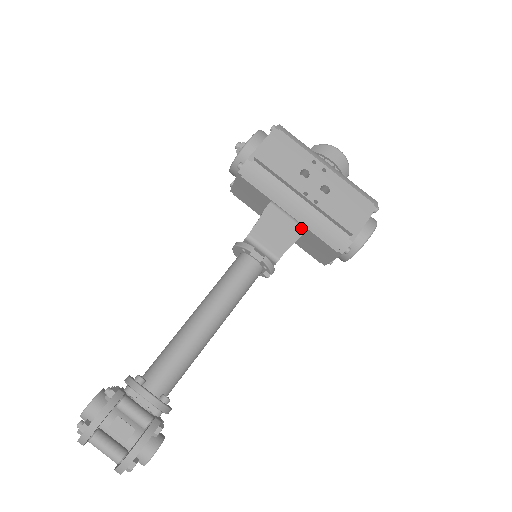
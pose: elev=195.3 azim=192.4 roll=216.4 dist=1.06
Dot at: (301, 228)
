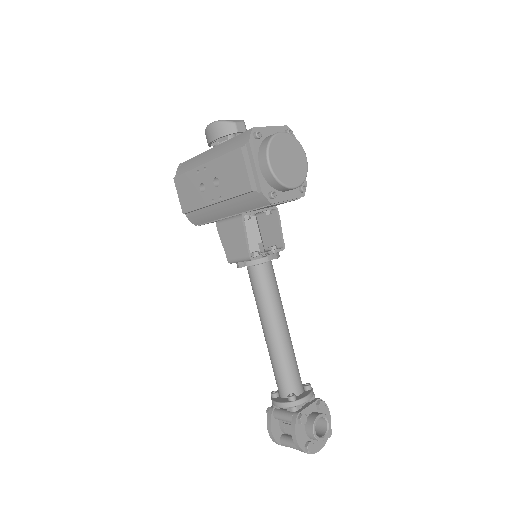
Dot at: (239, 220)
